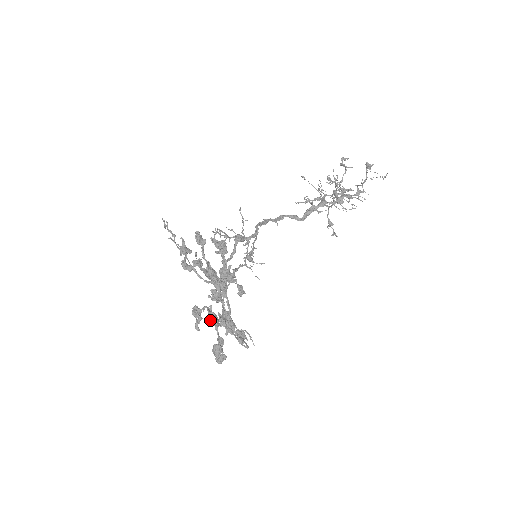
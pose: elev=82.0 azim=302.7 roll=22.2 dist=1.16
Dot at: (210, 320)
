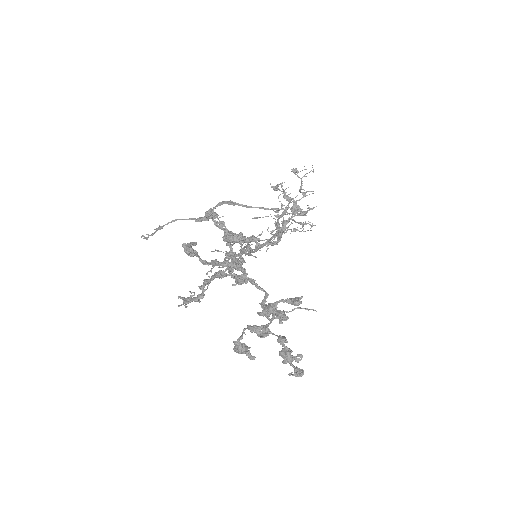
Dot at: (257, 334)
